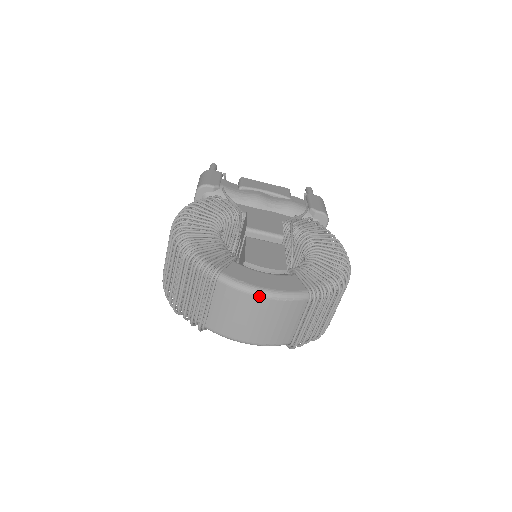
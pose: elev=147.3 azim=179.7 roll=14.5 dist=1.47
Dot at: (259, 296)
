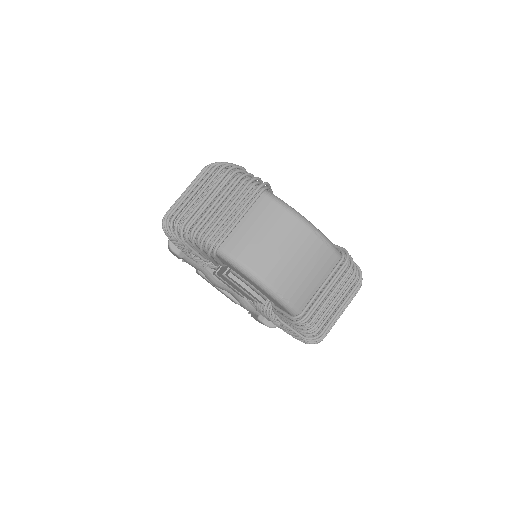
Dot at: (302, 222)
